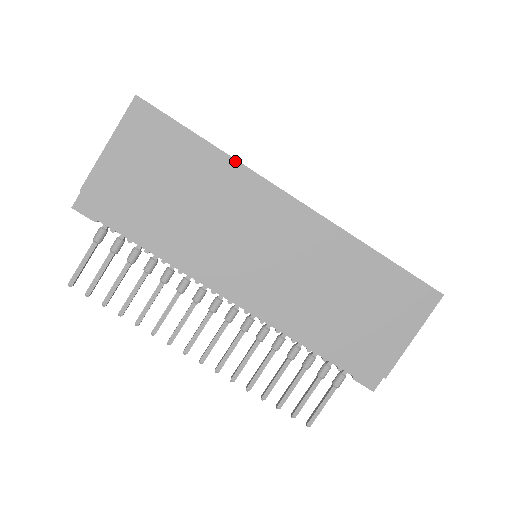
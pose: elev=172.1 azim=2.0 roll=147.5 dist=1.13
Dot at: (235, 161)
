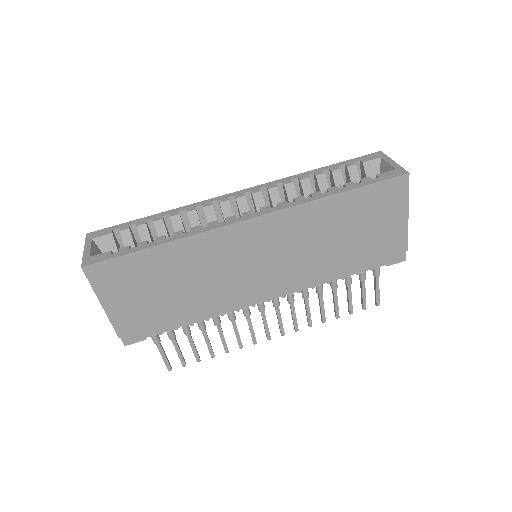
Dot at: (187, 238)
